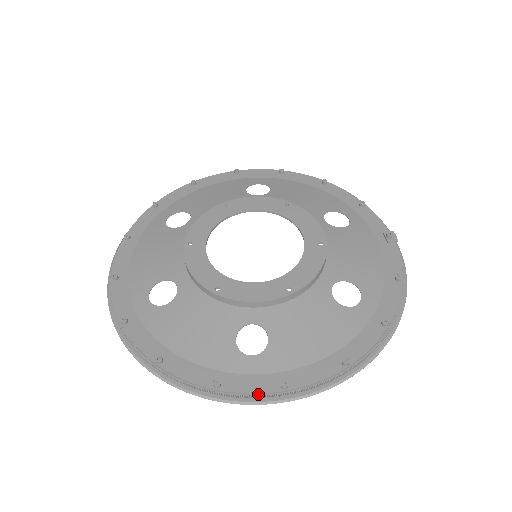
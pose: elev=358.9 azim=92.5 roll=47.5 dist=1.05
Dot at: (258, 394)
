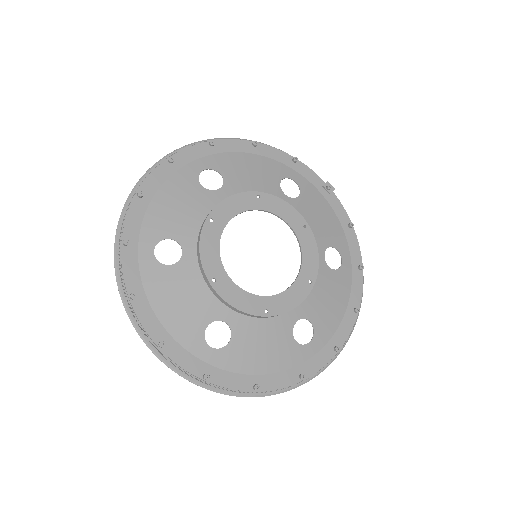
Dot at: (325, 364)
